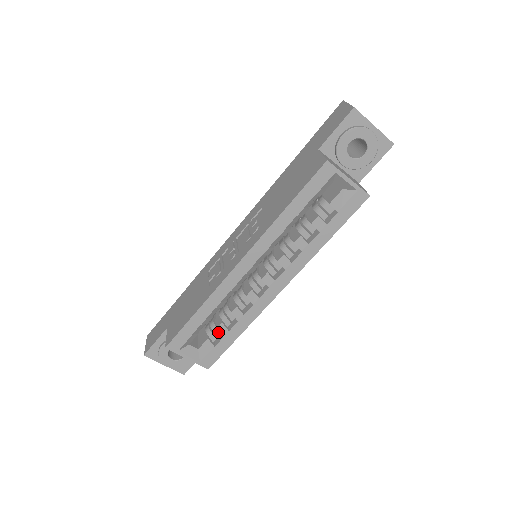
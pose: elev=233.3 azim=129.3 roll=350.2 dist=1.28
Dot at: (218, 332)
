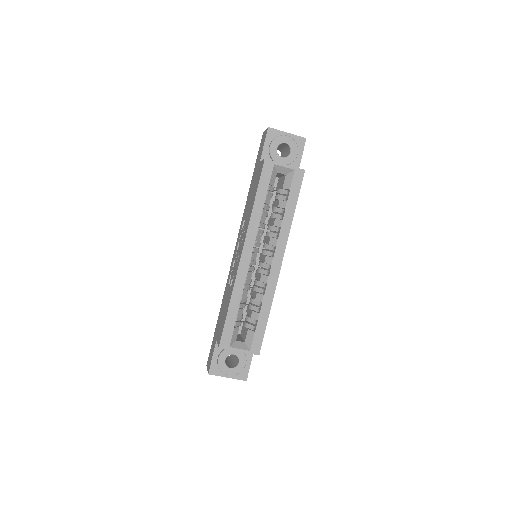
Dot at: (253, 320)
